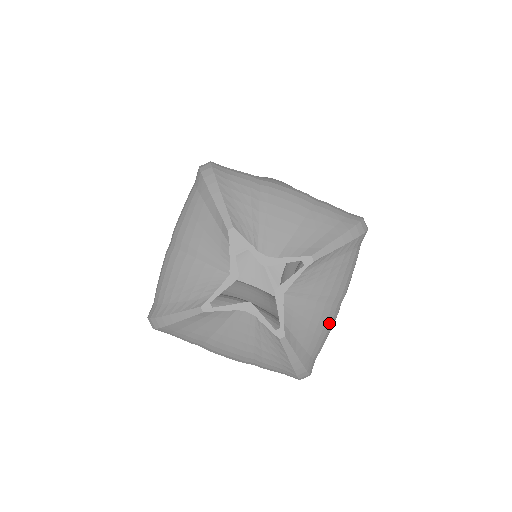
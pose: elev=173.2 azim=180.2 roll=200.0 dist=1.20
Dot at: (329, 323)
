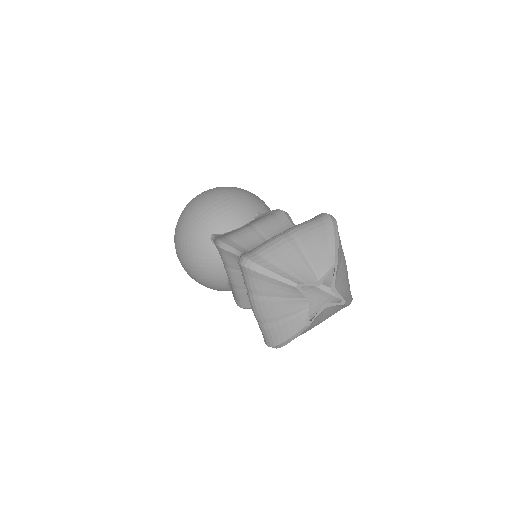
Dot at: occluded
